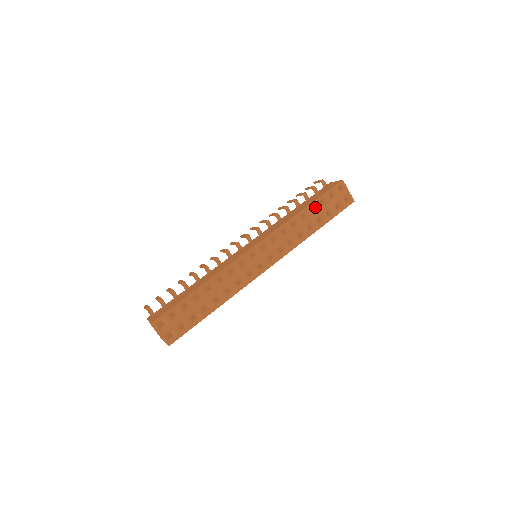
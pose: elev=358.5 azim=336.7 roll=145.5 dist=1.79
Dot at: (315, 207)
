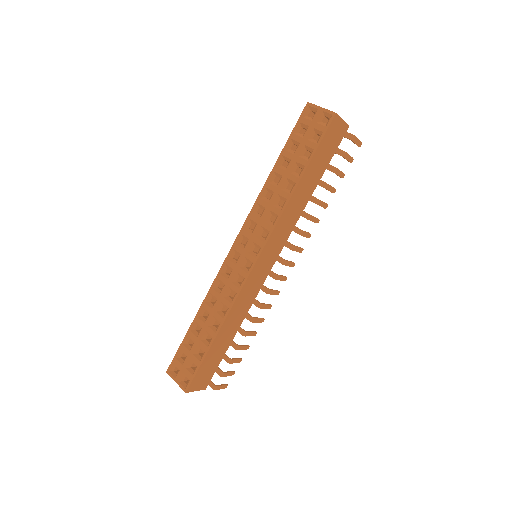
Dot at: (286, 159)
